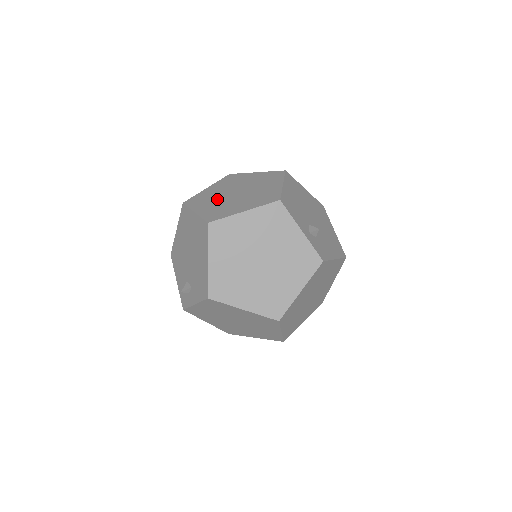
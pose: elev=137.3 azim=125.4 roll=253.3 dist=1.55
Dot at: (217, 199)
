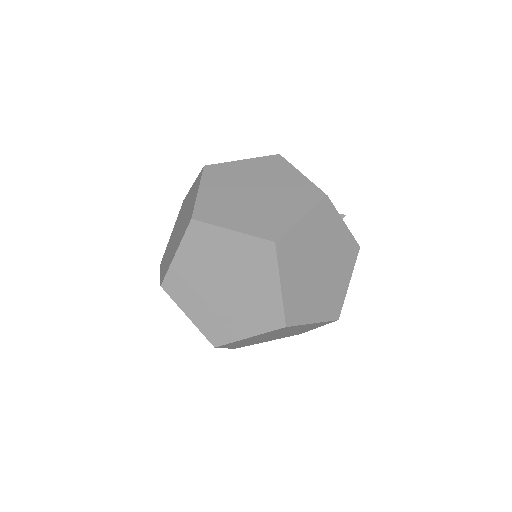
Dot at: (240, 206)
